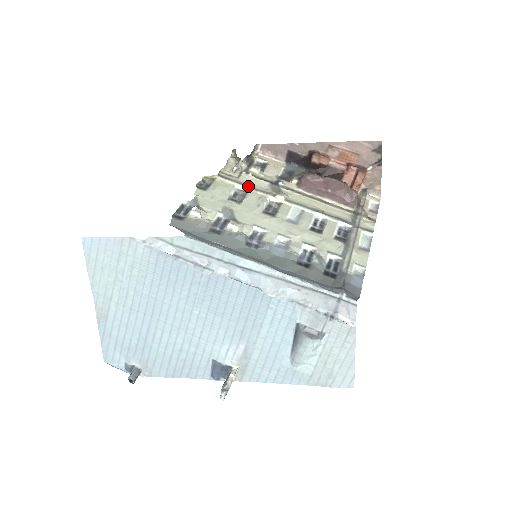
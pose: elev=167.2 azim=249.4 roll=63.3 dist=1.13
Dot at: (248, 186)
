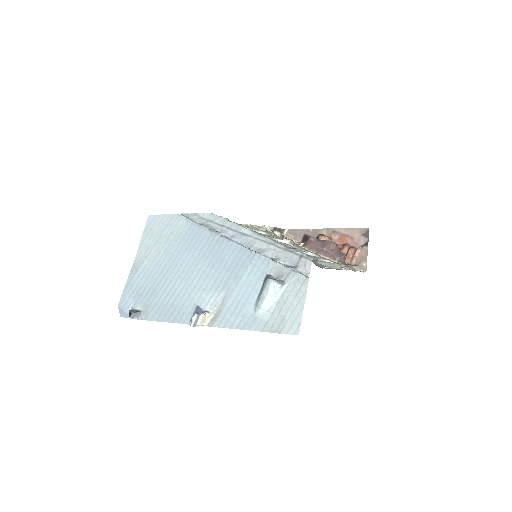
Dot at: occluded
